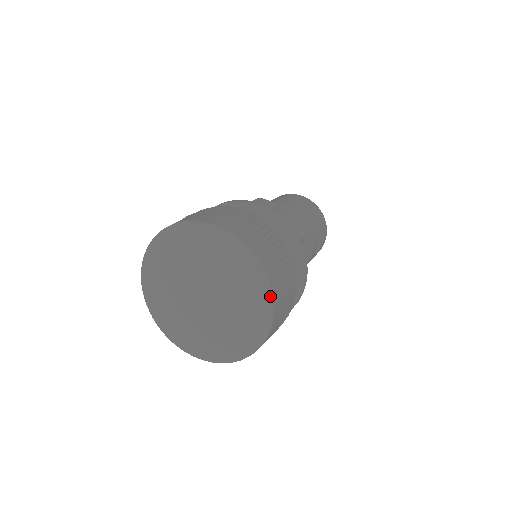
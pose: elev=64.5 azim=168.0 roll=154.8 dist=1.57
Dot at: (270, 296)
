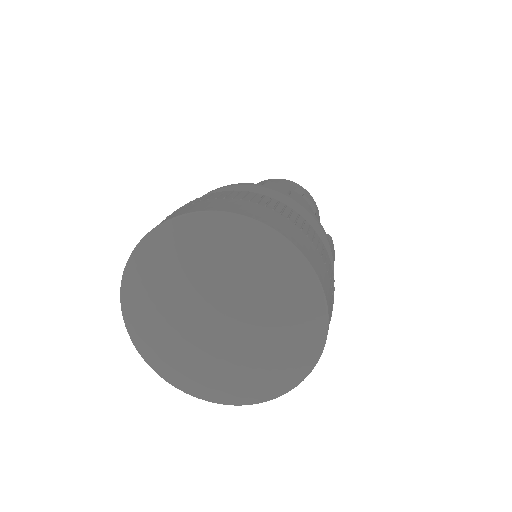
Dot at: (259, 226)
